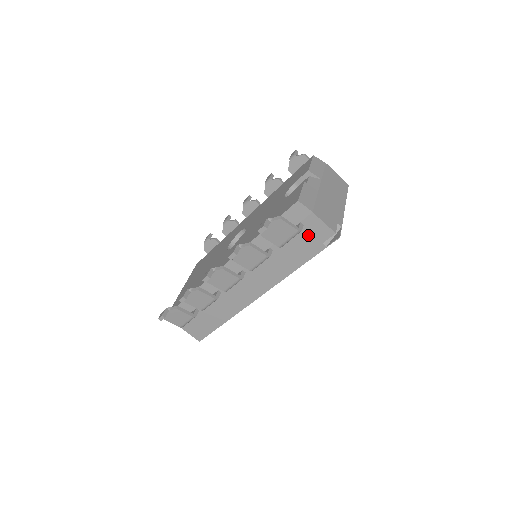
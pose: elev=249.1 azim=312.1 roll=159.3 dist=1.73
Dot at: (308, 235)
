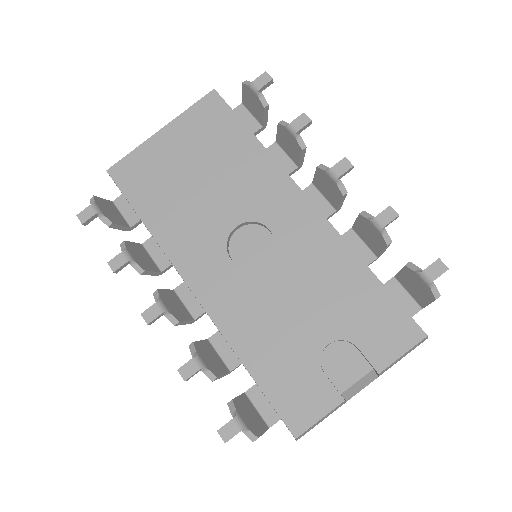
Dot at: occluded
